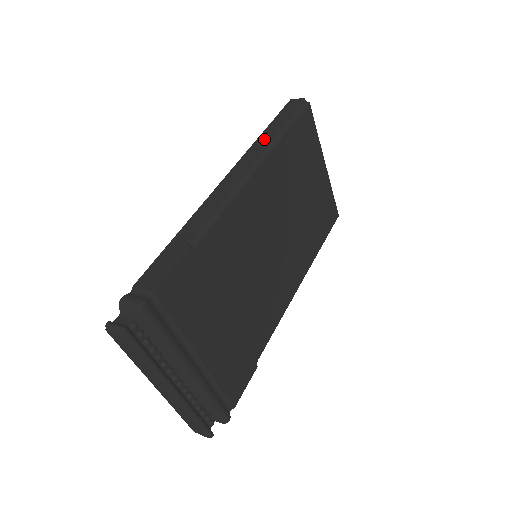
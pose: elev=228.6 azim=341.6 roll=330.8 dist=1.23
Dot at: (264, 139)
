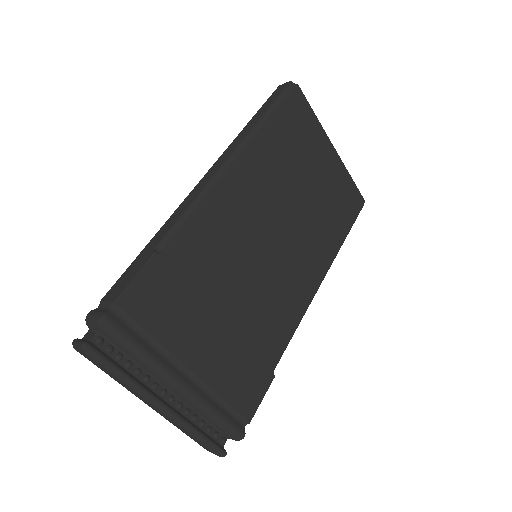
Dot at: (245, 131)
